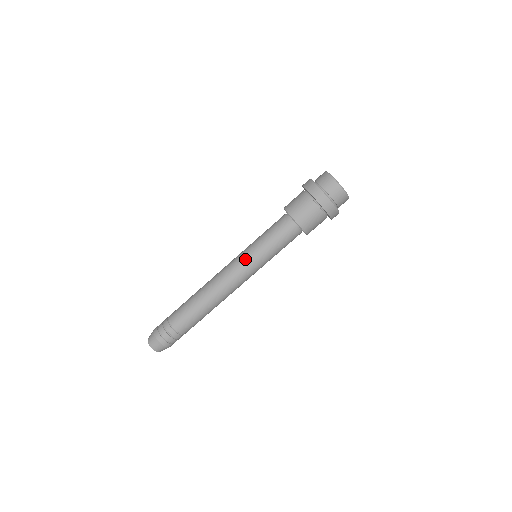
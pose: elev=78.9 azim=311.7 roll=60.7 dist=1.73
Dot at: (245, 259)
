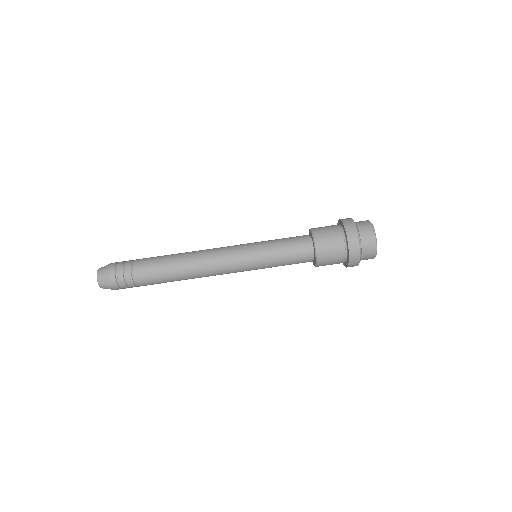
Dot at: (245, 246)
